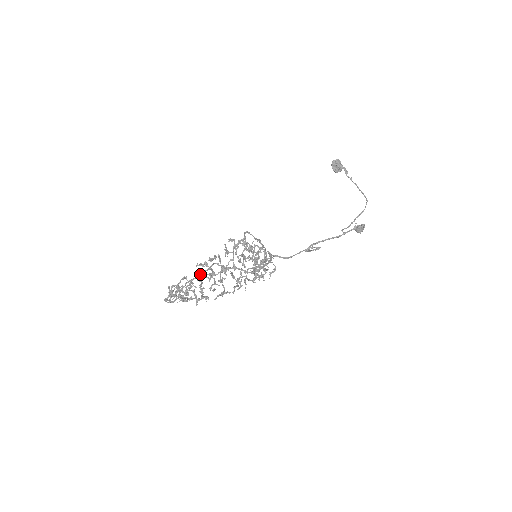
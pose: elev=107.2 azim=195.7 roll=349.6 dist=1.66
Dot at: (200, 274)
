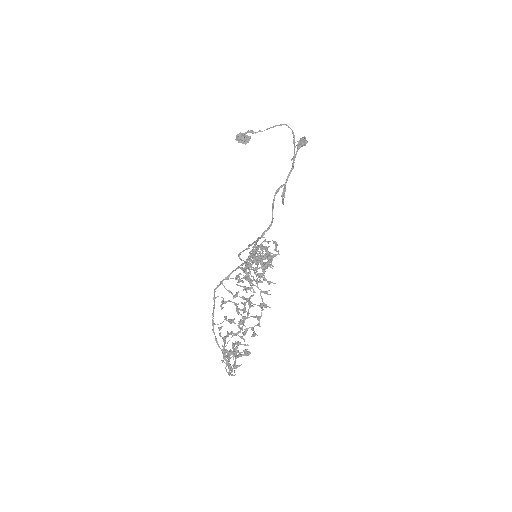
Dot at: (213, 310)
